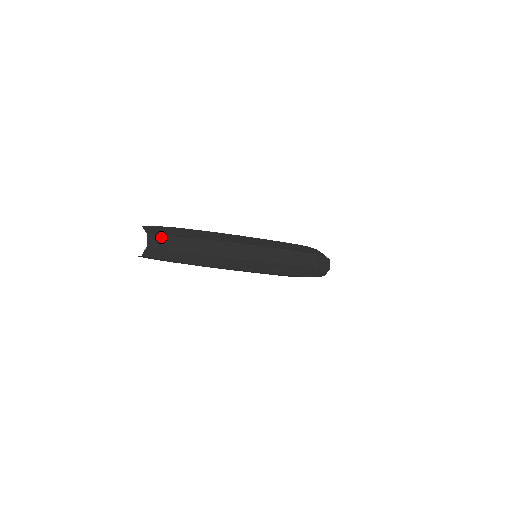
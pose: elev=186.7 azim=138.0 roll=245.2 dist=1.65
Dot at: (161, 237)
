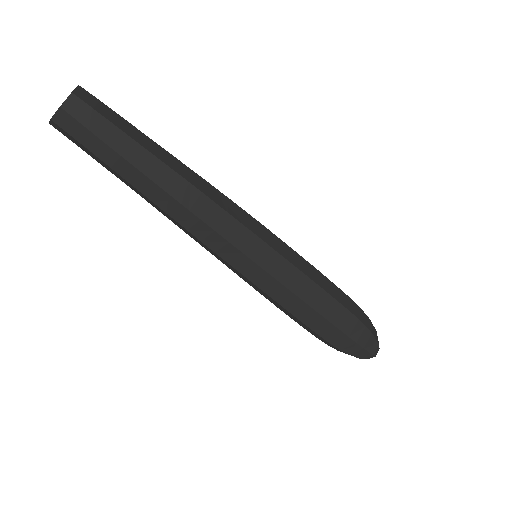
Dot at: (101, 103)
